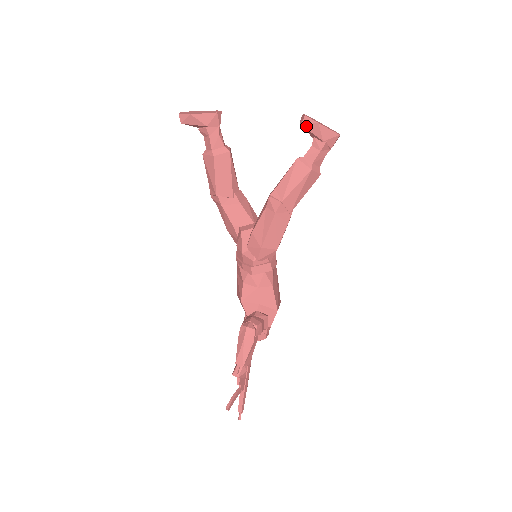
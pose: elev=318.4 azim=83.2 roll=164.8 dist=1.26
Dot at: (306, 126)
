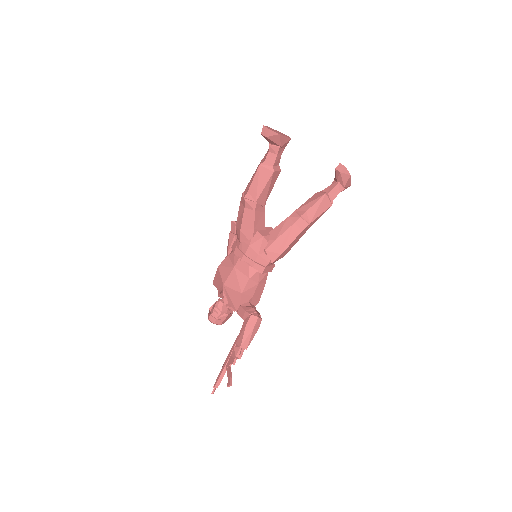
Dot at: (342, 174)
